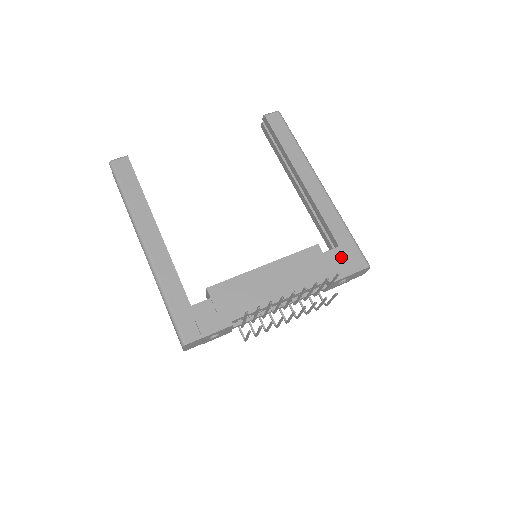
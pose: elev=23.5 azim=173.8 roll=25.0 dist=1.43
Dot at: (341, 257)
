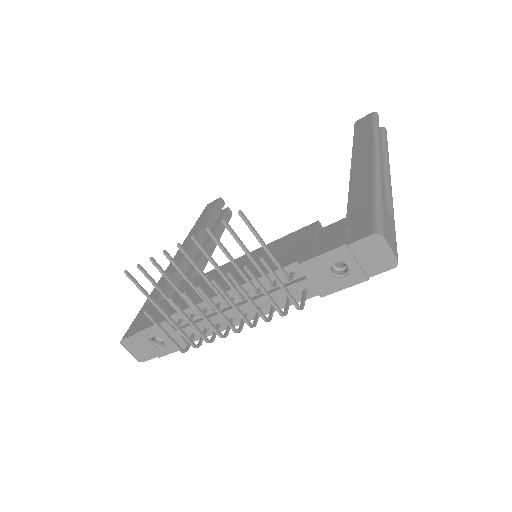
Dot at: (339, 229)
